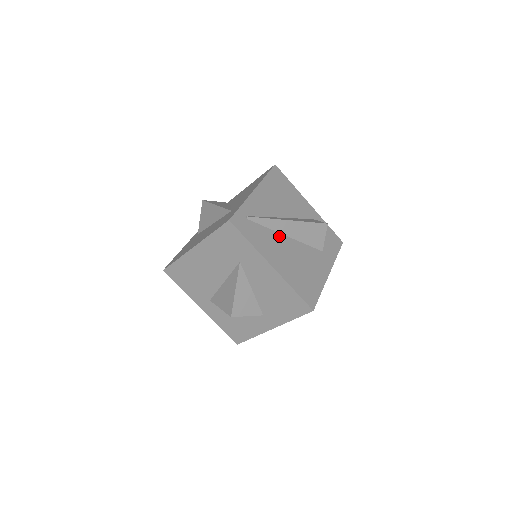
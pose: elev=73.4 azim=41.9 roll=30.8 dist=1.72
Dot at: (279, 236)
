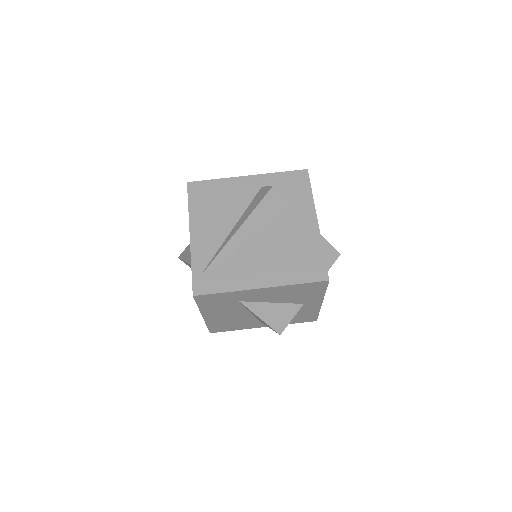
Dot at: (244, 250)
